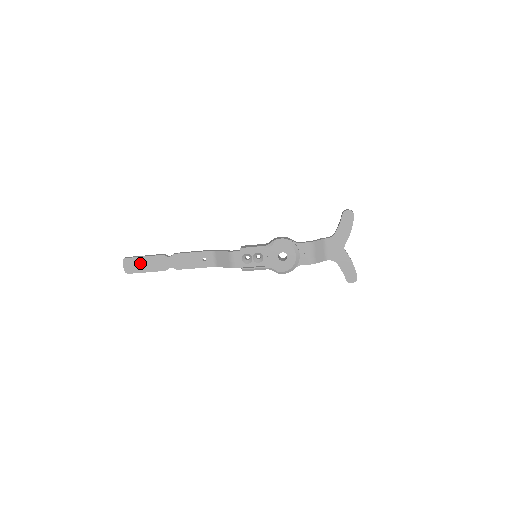
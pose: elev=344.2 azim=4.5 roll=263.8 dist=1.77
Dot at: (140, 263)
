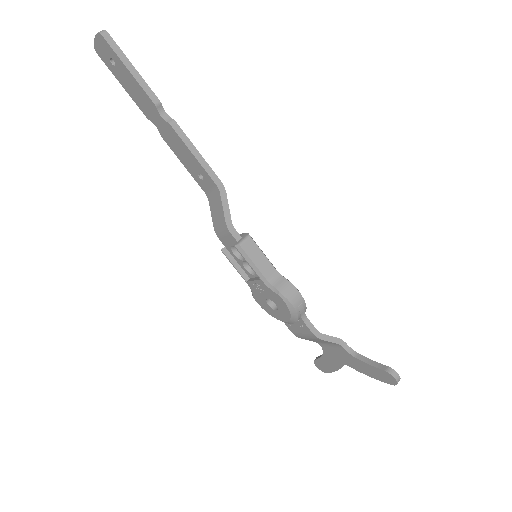
Dot at: (119, 68)
